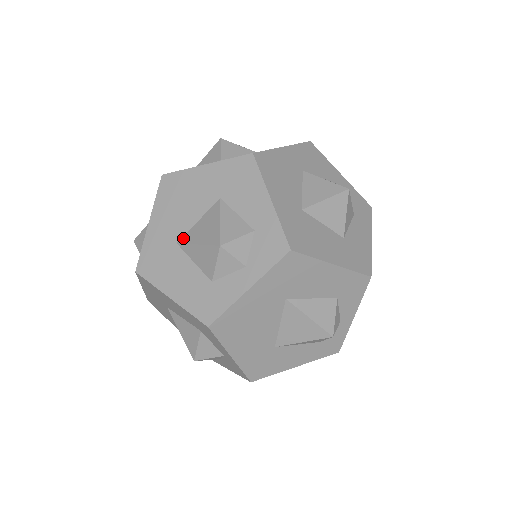
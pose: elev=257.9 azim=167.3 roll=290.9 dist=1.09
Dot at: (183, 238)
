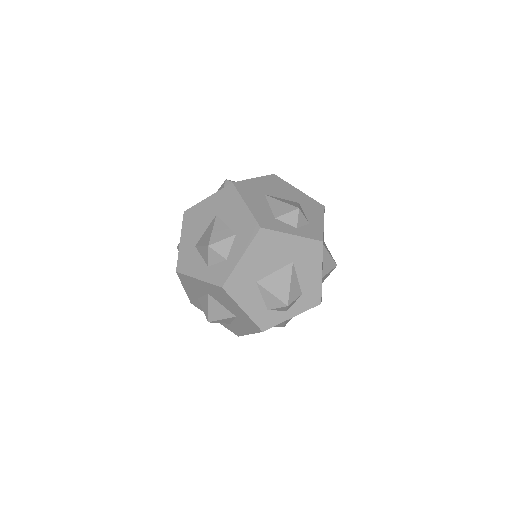
Dot at: (271, 196)
